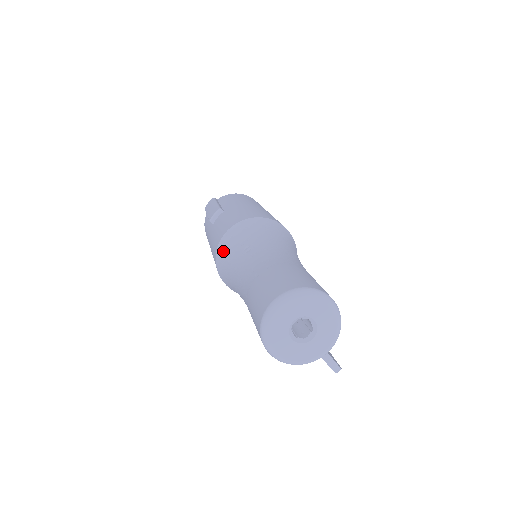
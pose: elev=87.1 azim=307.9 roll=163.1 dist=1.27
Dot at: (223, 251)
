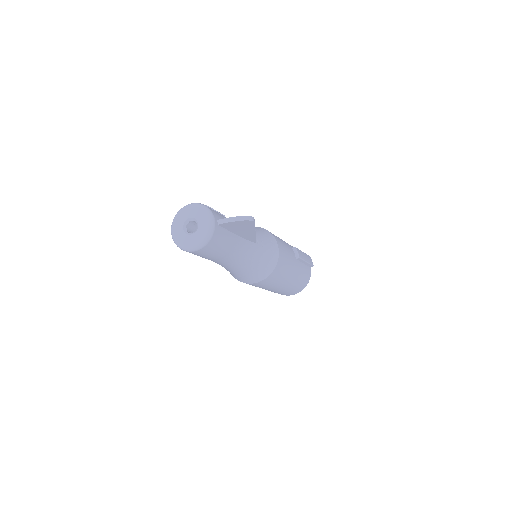
Dot at: occluded
